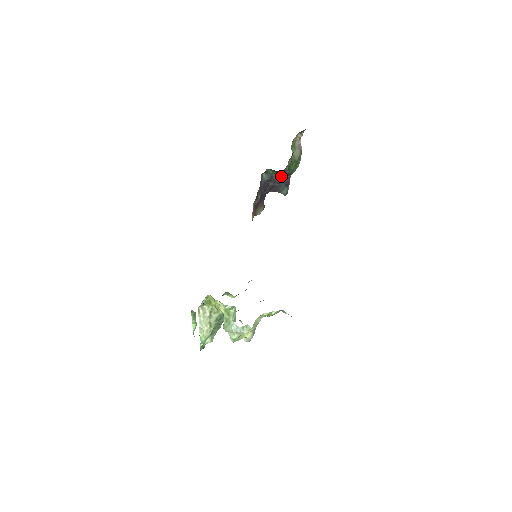
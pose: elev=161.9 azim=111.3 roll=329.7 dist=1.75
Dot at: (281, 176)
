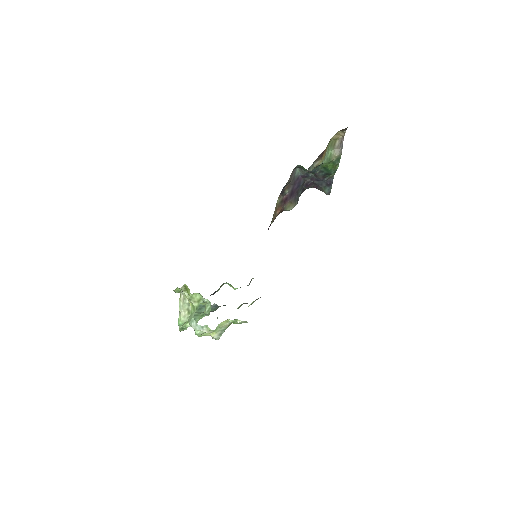
Dot at: (318, 174)
